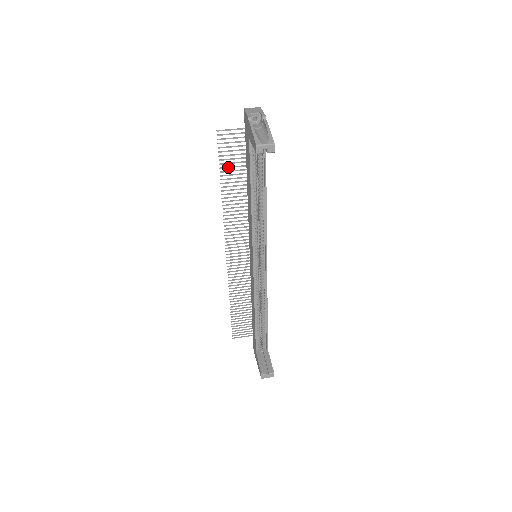
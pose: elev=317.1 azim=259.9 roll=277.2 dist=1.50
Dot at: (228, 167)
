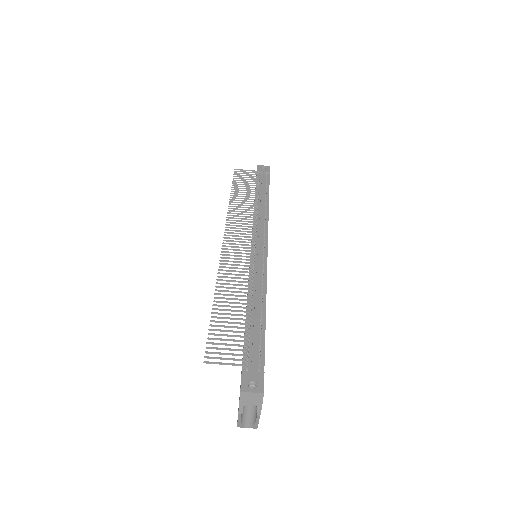
Dot at: occluded
